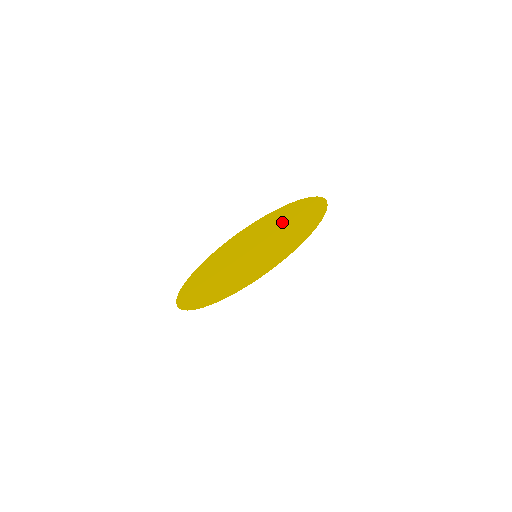
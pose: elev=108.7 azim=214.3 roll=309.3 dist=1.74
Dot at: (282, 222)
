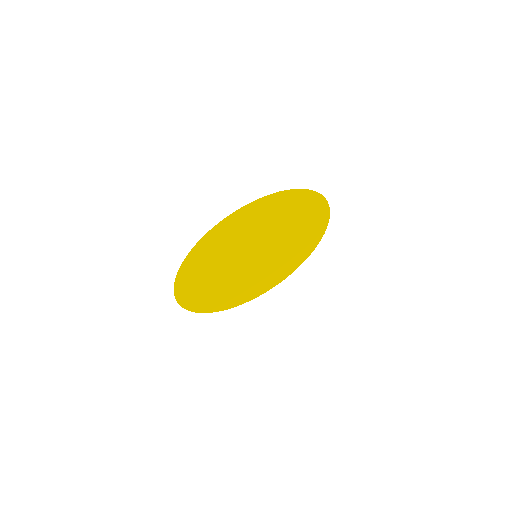
Dot at: (244, 229)
